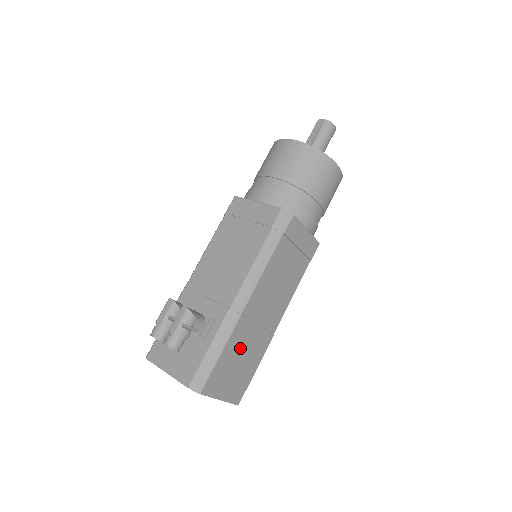
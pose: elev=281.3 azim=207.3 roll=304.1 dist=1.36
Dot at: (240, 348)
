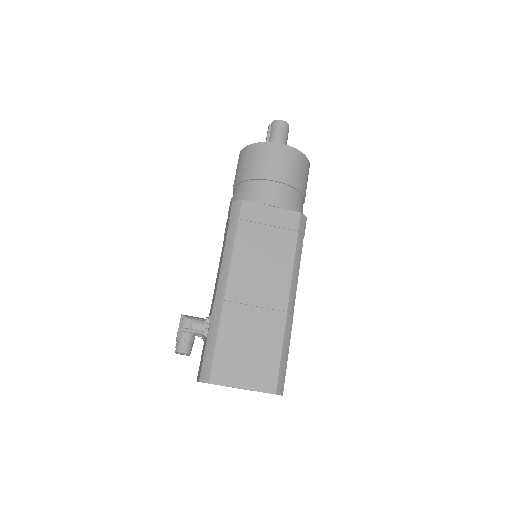
Dot at: (241, 333)
